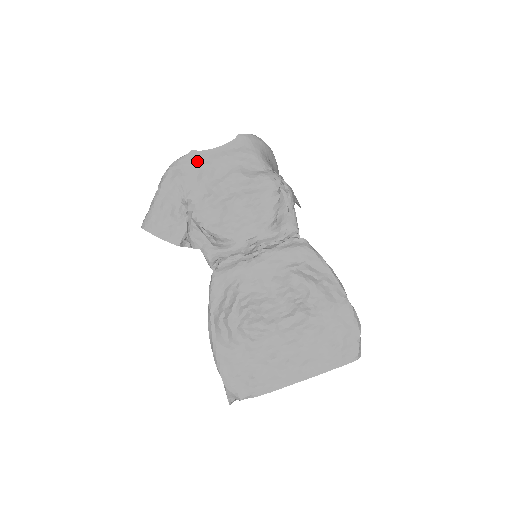
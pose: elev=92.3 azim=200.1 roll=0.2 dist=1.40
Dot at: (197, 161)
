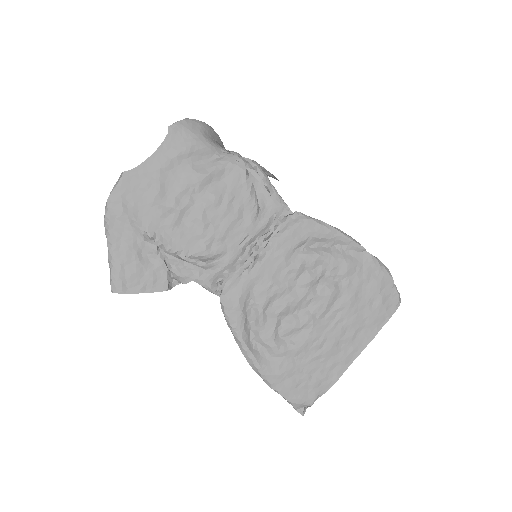
Dot at: (137, 183)
